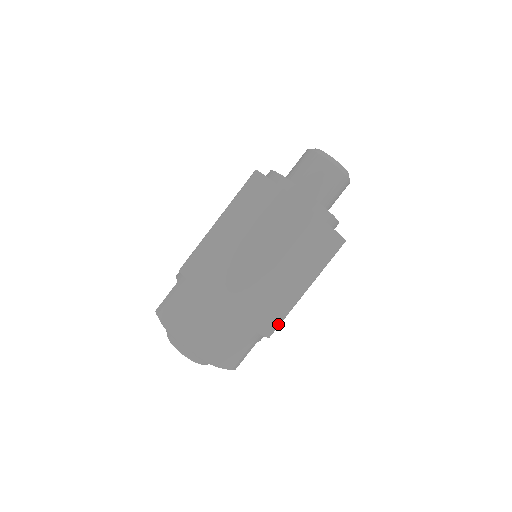
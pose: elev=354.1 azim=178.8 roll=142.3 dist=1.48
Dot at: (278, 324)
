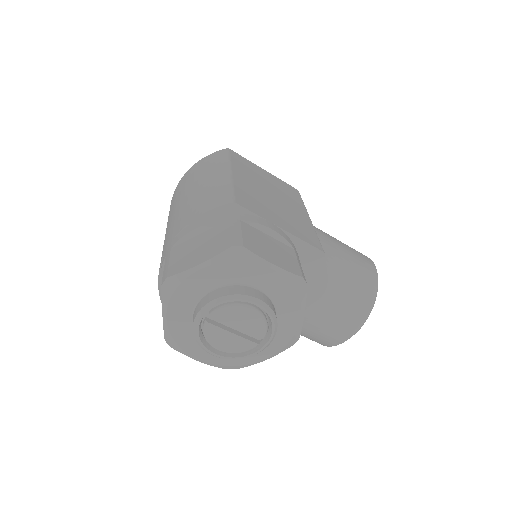
Dot at: (229, 194)
